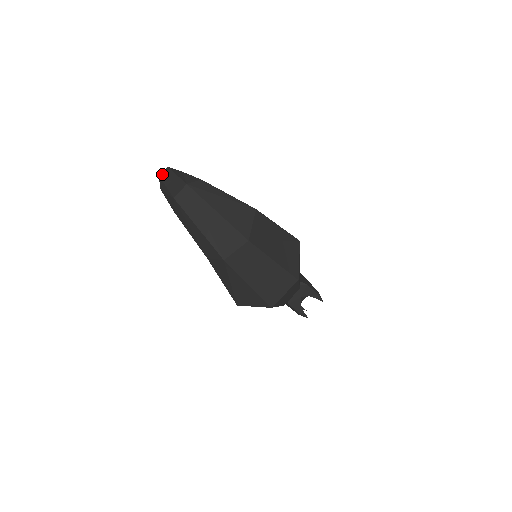
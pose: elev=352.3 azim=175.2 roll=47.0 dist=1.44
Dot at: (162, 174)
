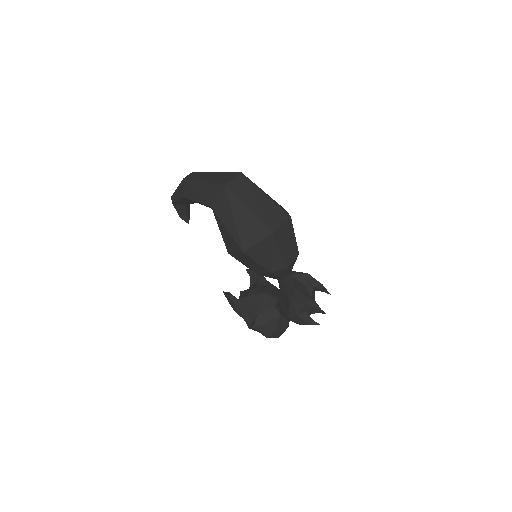
Dot at: occluded
